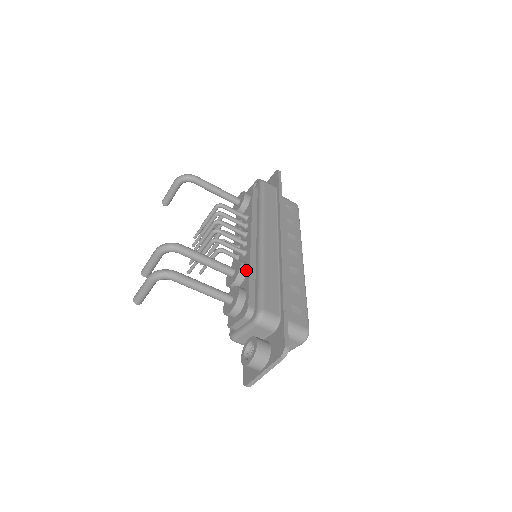
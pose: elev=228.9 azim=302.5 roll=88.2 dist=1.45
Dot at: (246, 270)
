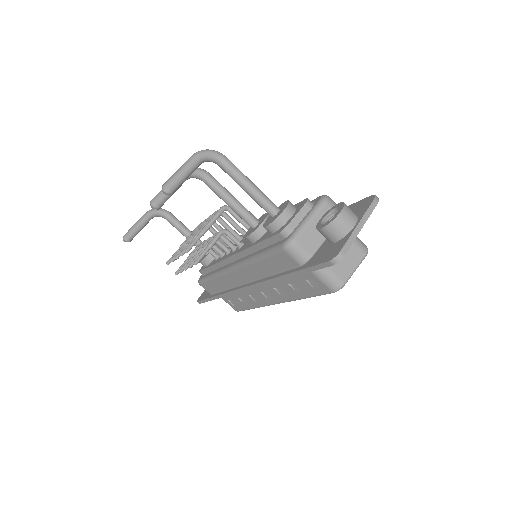
Dot at: occluded
